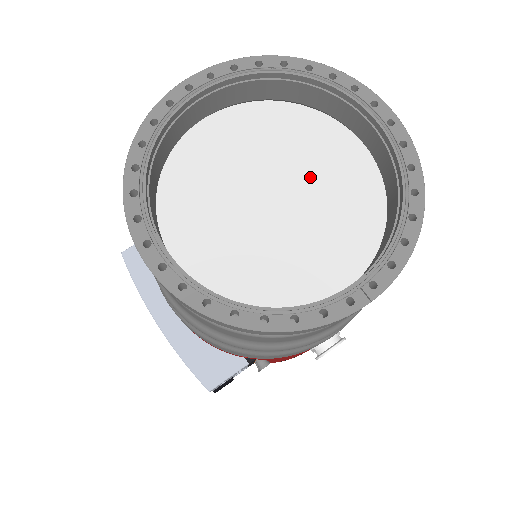
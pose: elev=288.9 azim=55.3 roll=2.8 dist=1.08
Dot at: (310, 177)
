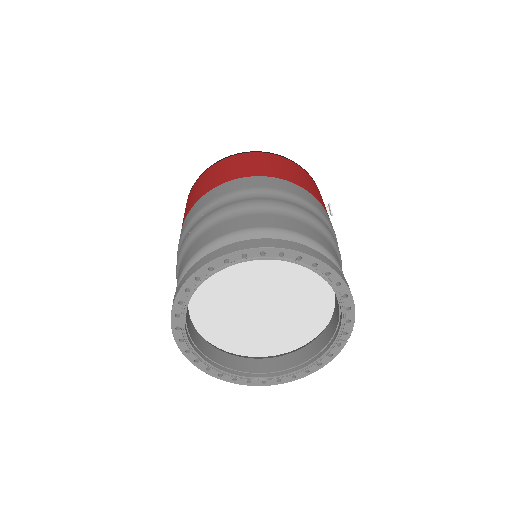
Dot at: (270, 280)
